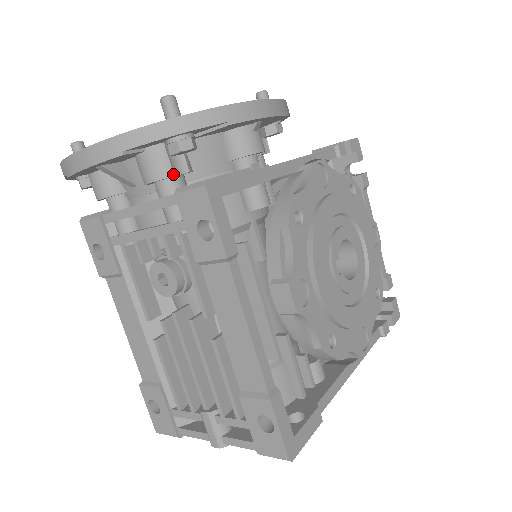
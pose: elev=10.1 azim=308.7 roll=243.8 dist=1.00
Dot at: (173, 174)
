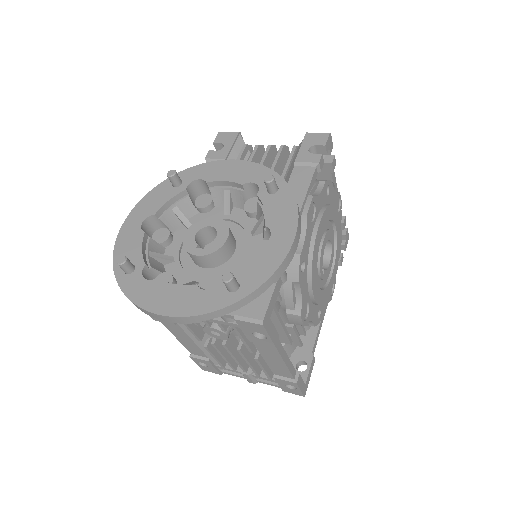
Dot at: occluded
